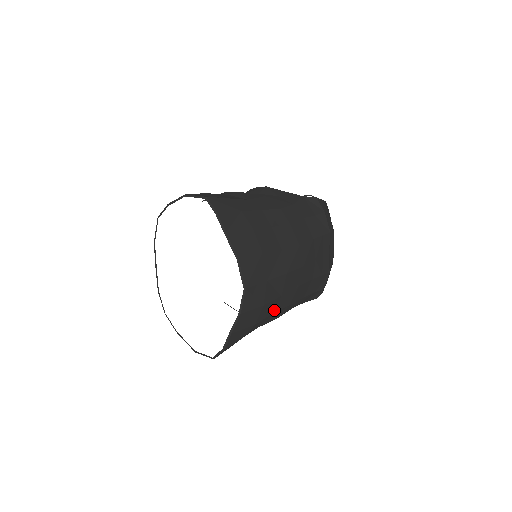
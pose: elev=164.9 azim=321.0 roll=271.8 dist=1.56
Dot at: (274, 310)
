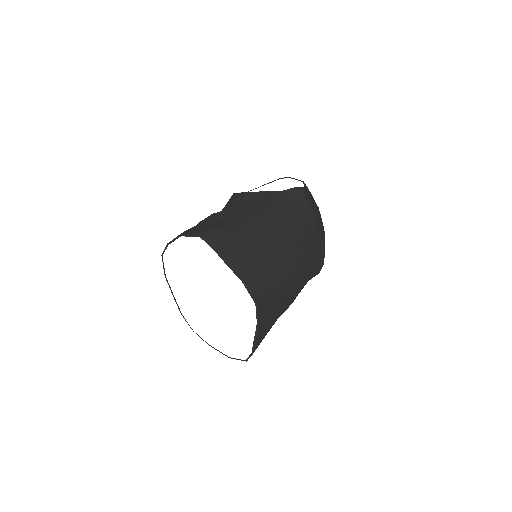
Dot at: (285, 304)
